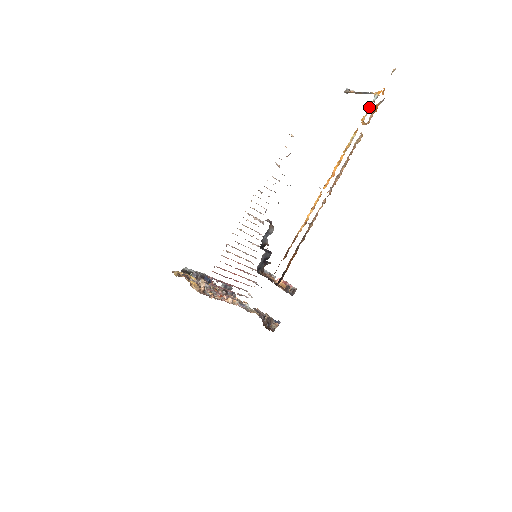
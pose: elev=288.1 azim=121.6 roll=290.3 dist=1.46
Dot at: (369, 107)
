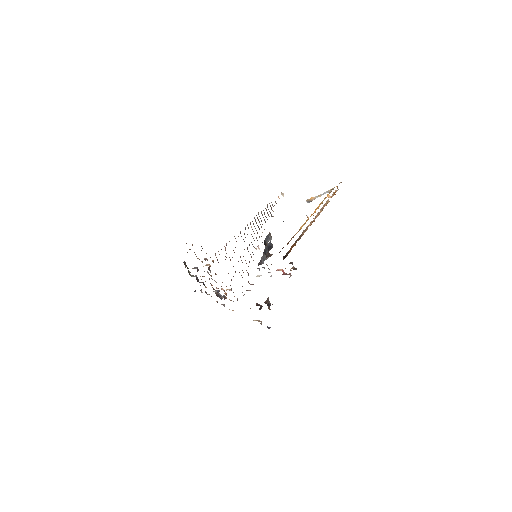
Dot at: (331, 191)
